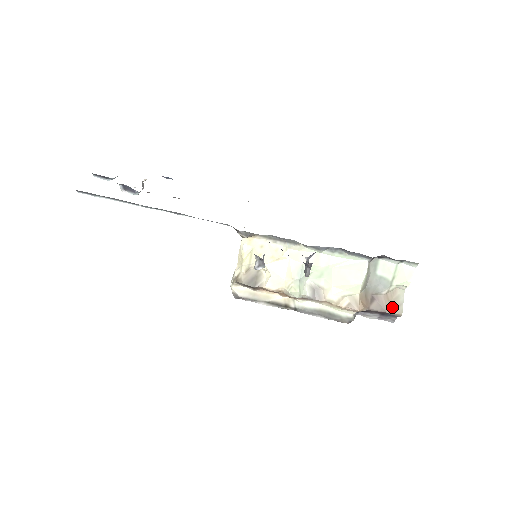
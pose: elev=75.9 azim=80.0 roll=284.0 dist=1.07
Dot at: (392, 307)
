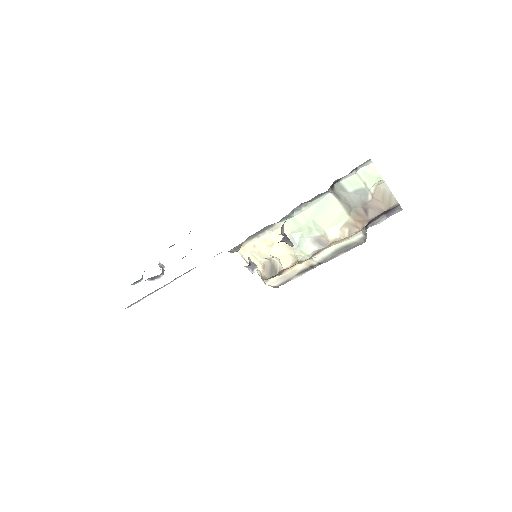
Dot at: (385, 204)
